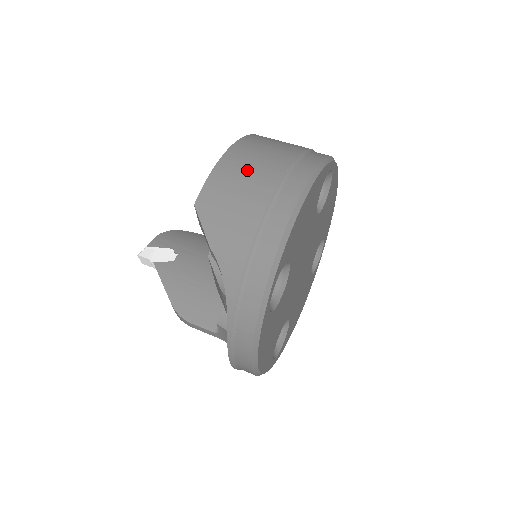
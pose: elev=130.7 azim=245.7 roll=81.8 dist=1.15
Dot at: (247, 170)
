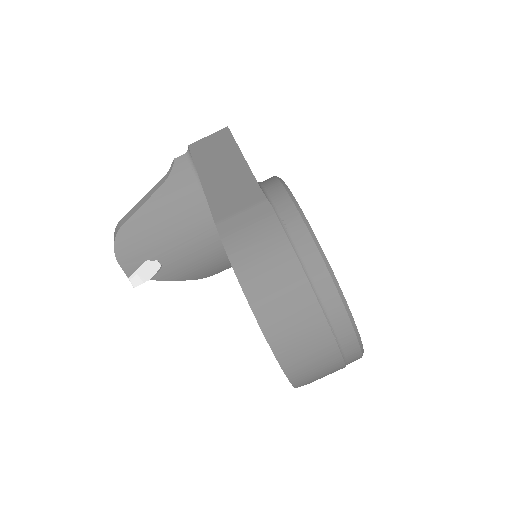
Dot at: (310, 362)
